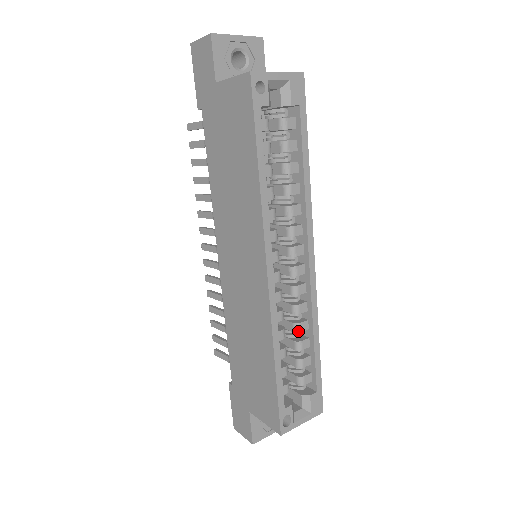
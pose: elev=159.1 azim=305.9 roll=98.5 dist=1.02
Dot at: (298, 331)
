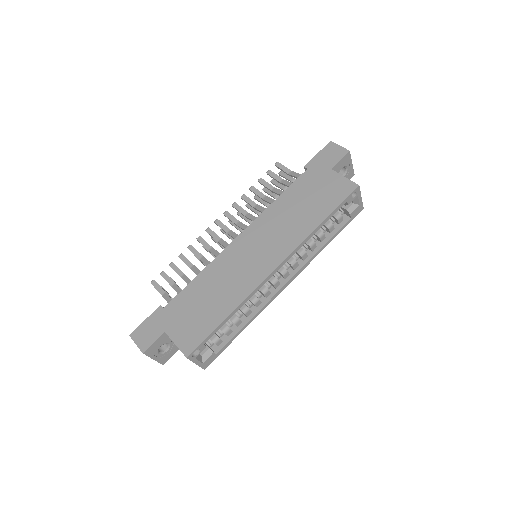
Dot at: (245, 312)
